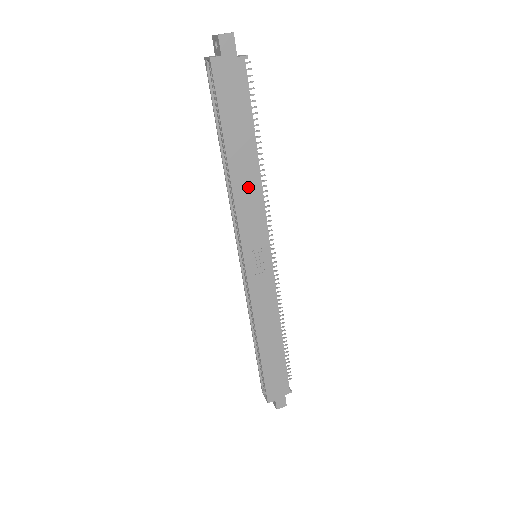
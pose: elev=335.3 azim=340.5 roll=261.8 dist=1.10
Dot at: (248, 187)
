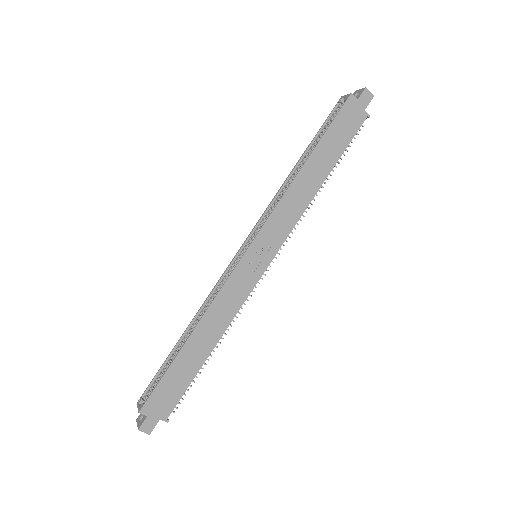
Dot at: (301, 194)
